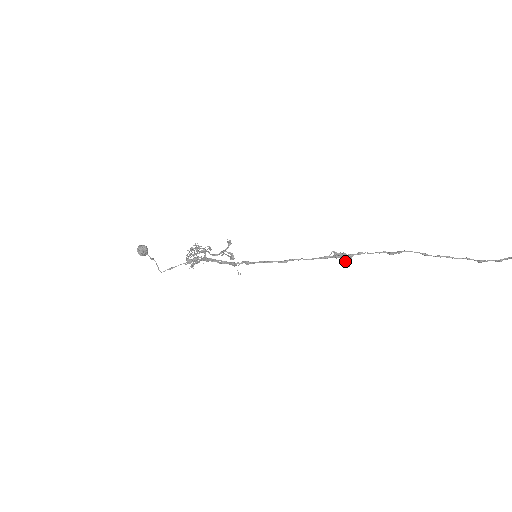
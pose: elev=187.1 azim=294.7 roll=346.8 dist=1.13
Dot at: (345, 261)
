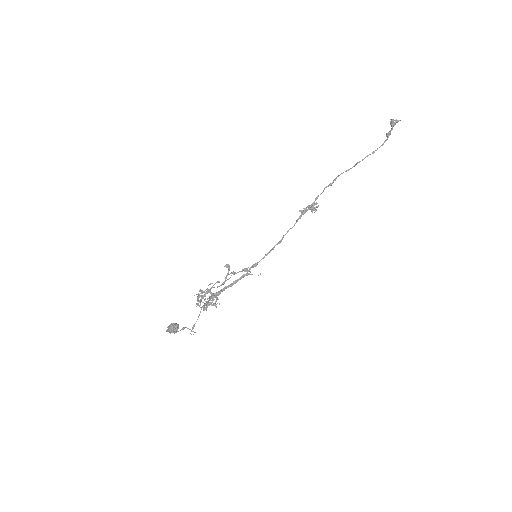
Dot at: (314, 209)
